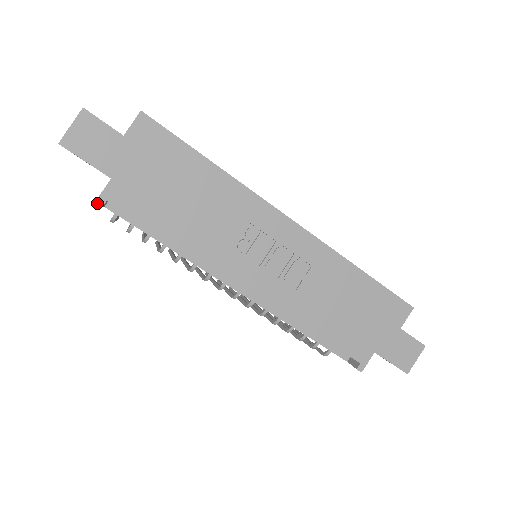
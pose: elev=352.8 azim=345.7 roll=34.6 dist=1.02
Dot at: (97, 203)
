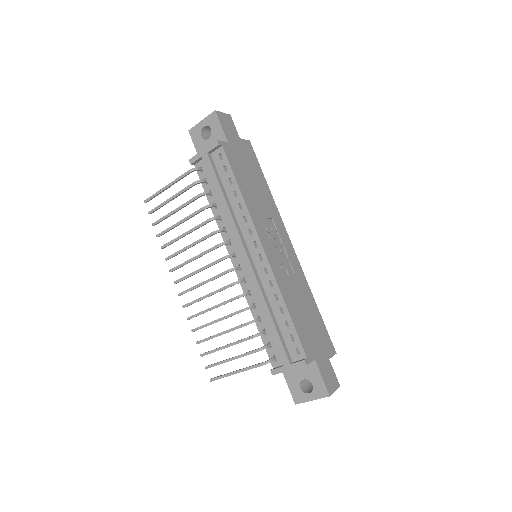
Dot at: (218, 141)
